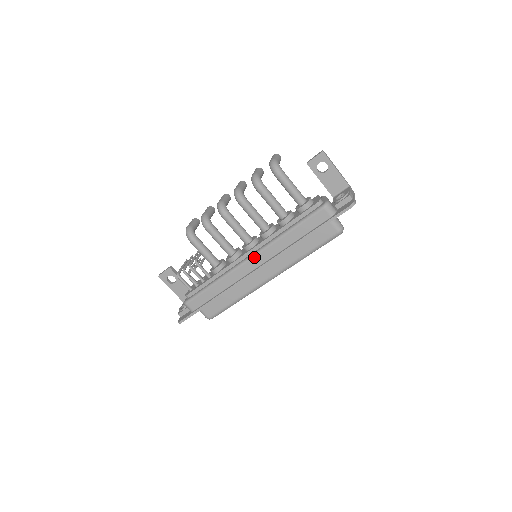
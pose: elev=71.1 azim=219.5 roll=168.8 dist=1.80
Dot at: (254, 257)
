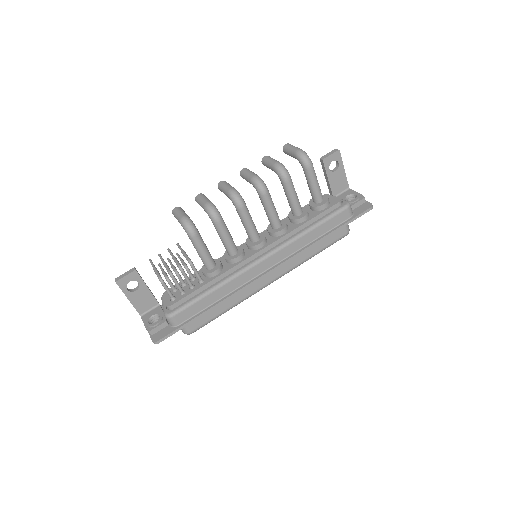
Dot at: (269, 257)
